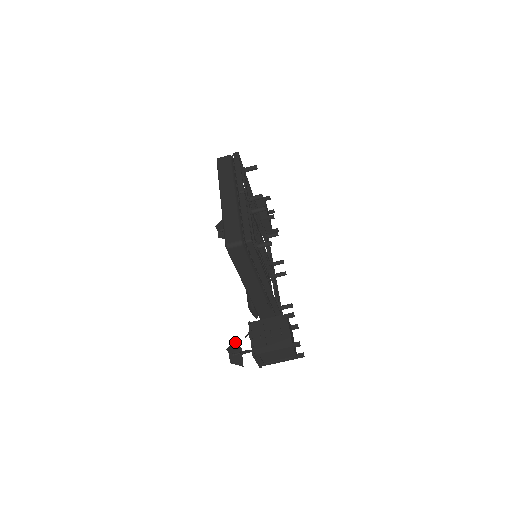
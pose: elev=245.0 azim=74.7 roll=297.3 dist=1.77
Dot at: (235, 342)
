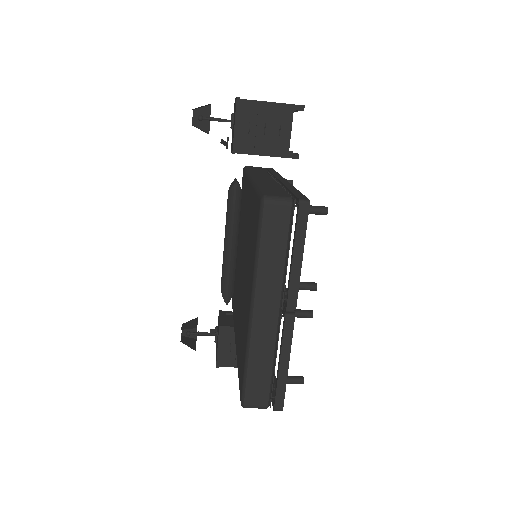
Dot at: (194, 326)
